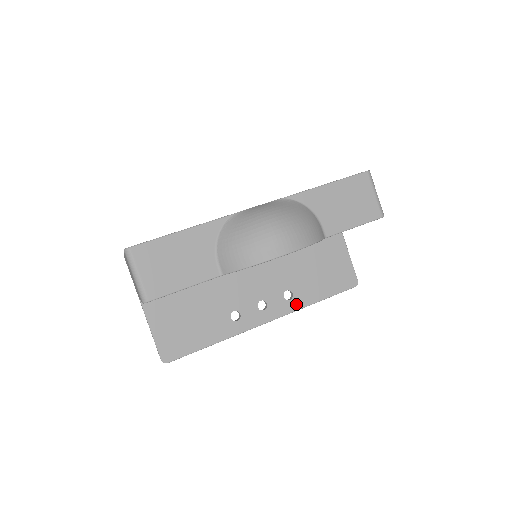
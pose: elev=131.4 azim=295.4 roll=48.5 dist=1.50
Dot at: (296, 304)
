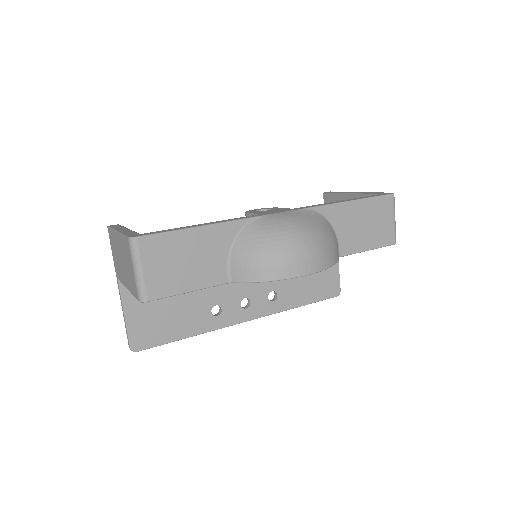
Dot at: (278, 306)
